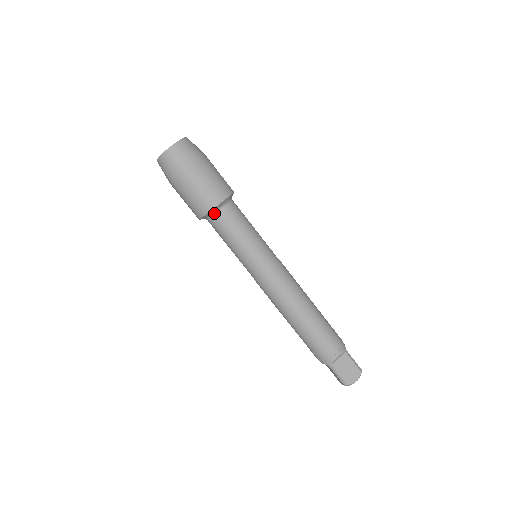
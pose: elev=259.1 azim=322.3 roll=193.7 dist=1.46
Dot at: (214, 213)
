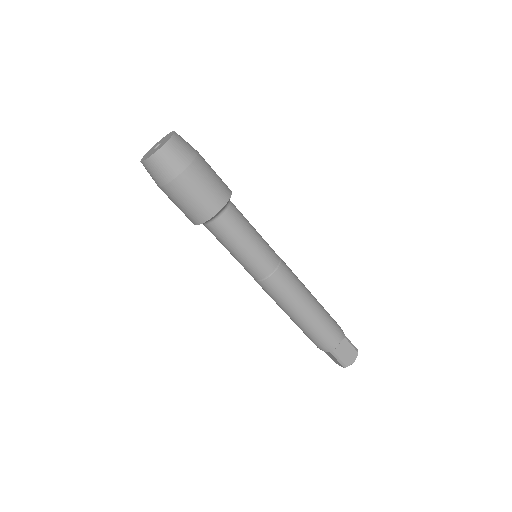
Dot at: (215, 218)
